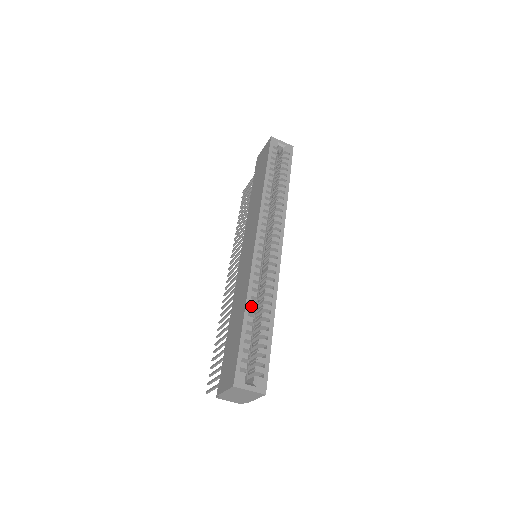
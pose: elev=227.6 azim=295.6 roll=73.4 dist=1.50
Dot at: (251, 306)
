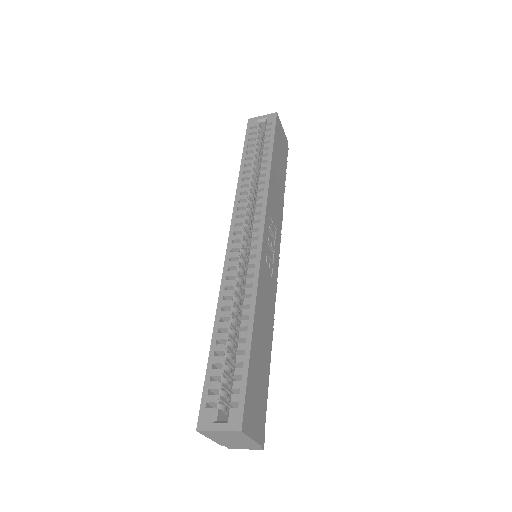
Dot at: (226, 319)
